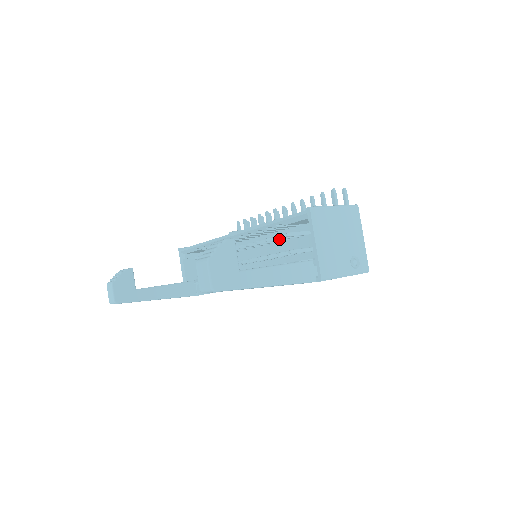
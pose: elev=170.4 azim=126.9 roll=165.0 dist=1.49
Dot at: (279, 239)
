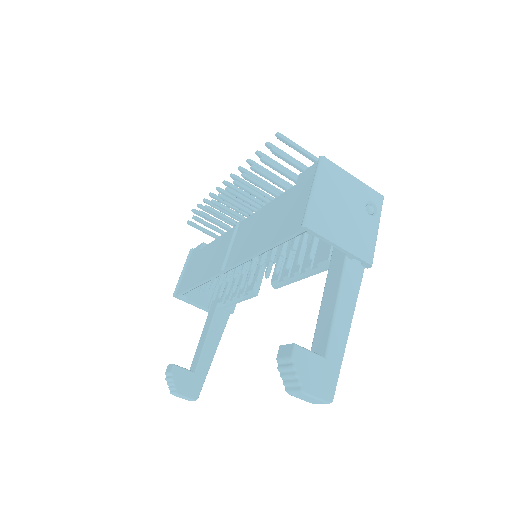
Dot at: (284, 252)
